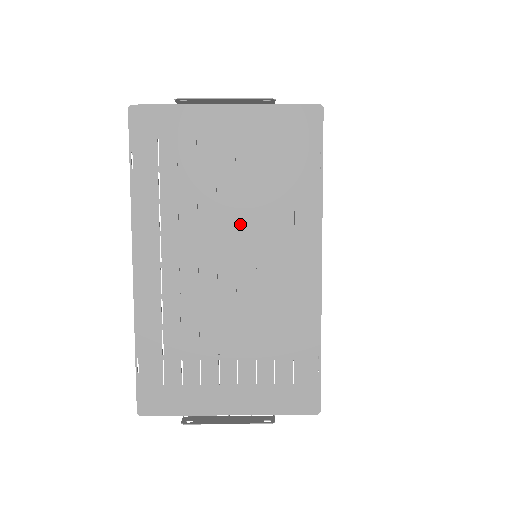
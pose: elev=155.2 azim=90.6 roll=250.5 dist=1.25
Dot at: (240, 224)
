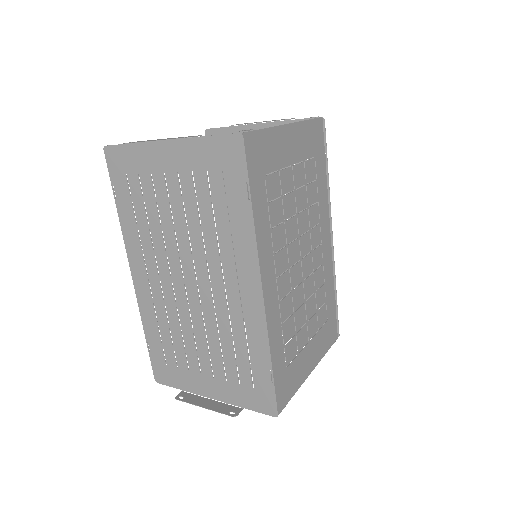
Dot at: (193, 248)
